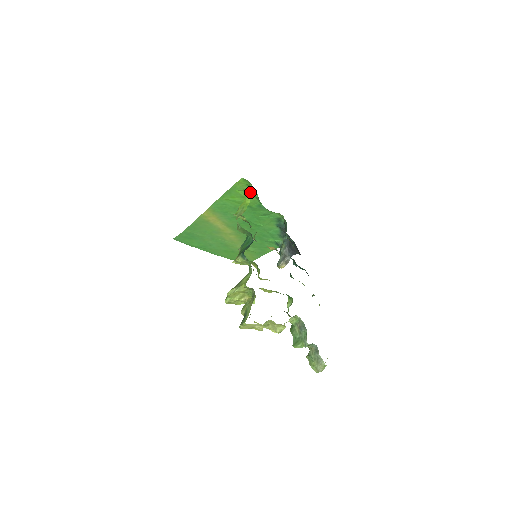
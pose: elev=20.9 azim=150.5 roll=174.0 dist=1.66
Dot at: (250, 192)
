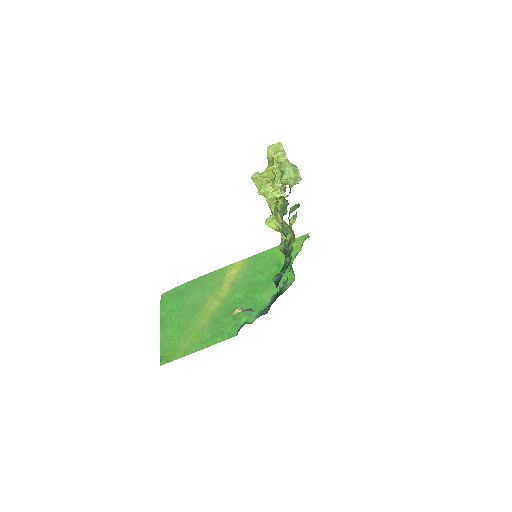
Dot at: occluded
